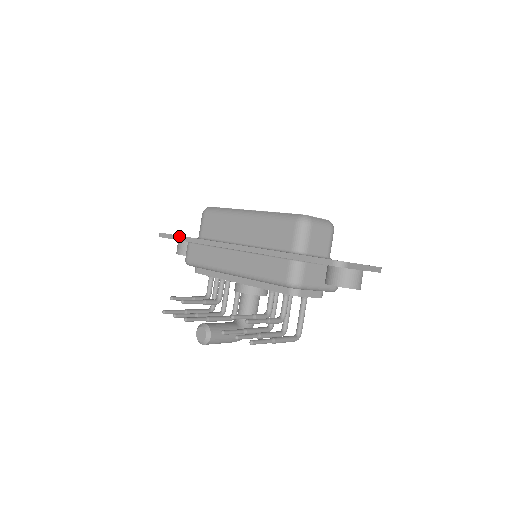
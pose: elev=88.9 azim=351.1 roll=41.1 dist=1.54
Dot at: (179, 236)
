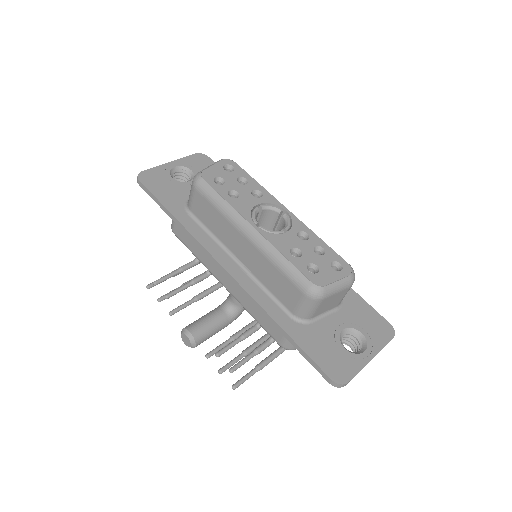
Dot at: (162, 205)
